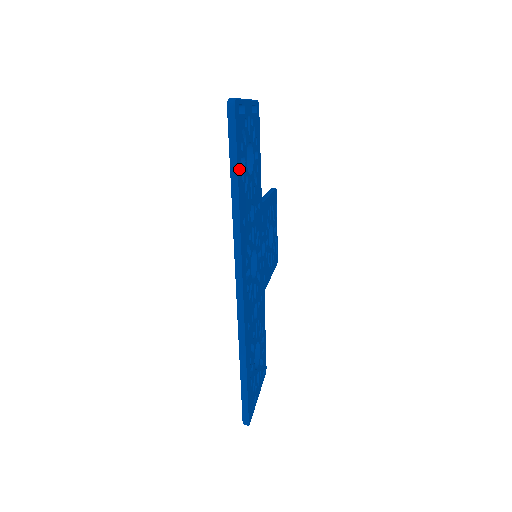
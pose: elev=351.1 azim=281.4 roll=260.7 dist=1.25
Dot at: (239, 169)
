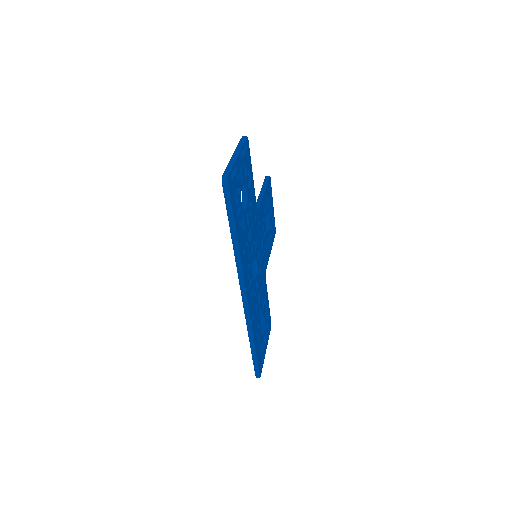
Dot at: (236, 222)
